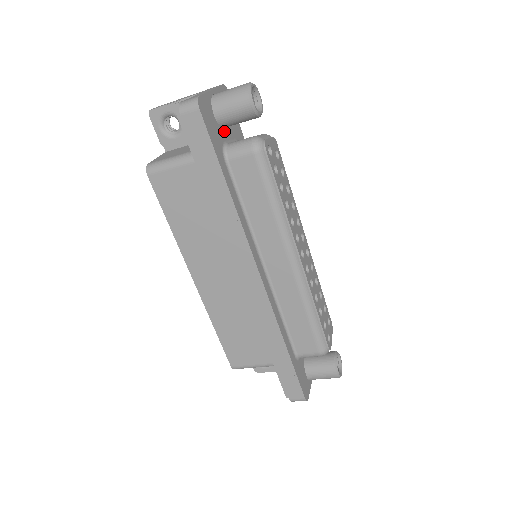
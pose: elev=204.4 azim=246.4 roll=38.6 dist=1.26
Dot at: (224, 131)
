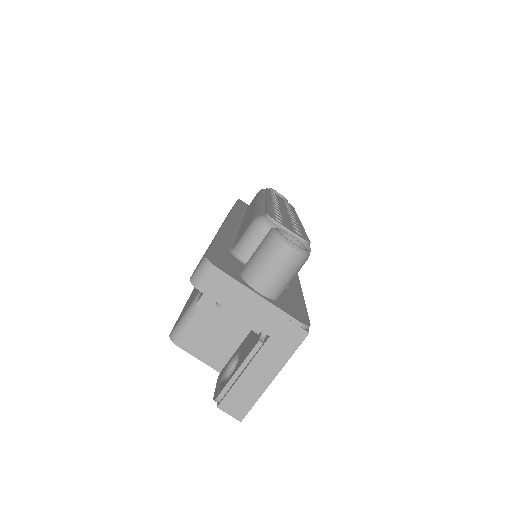
Dot at: occluded
